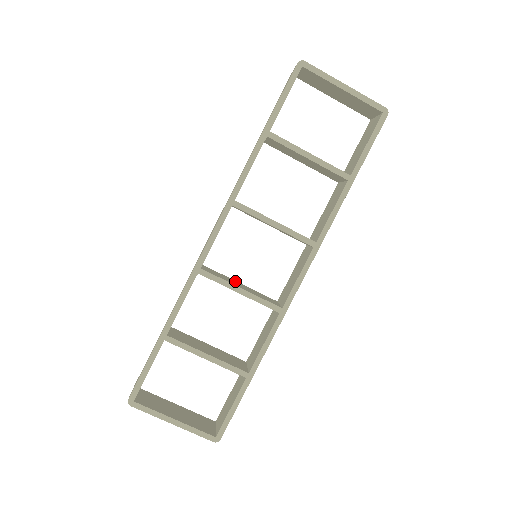
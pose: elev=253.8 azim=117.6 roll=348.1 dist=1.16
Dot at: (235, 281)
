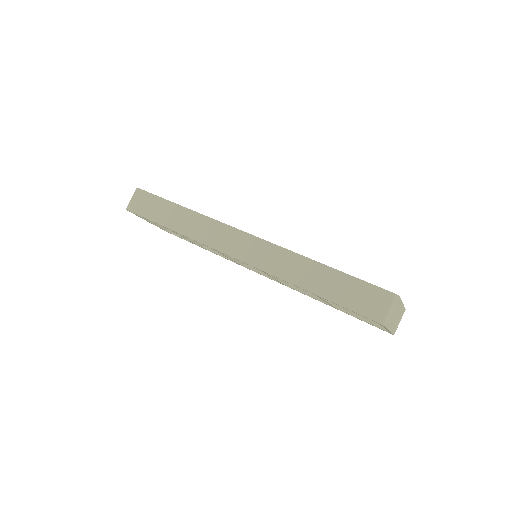
Dot at: occluded
